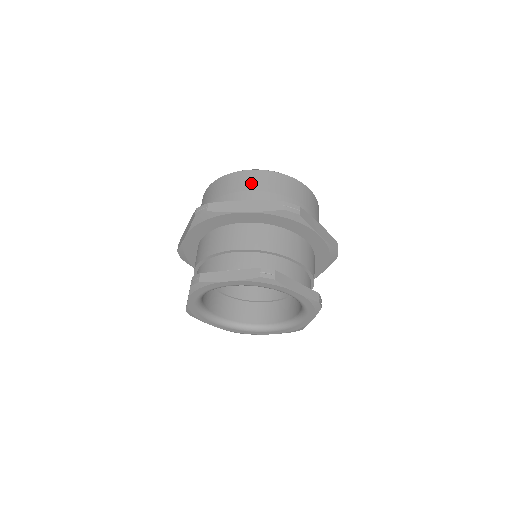
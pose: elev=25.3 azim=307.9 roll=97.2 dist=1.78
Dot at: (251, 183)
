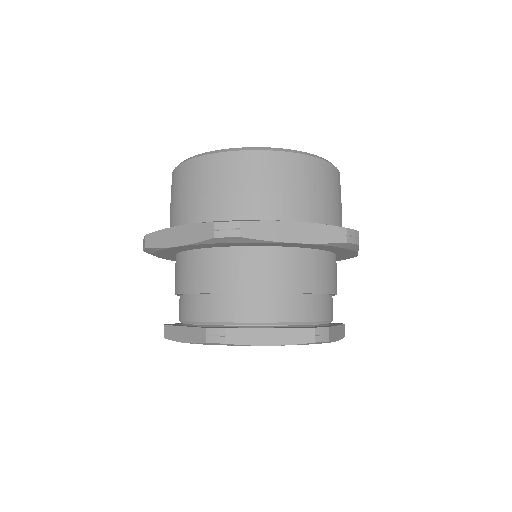
Dot at: (192, 184)
